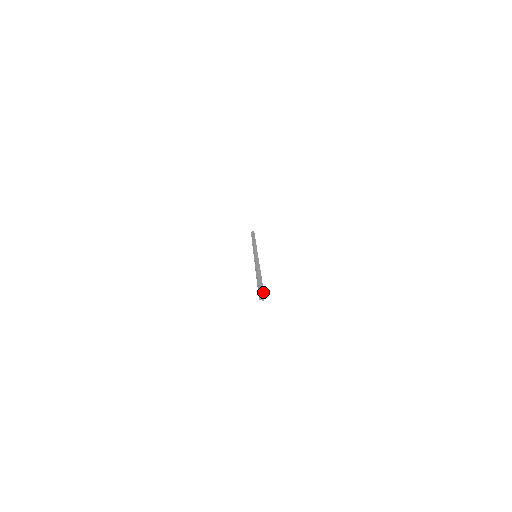
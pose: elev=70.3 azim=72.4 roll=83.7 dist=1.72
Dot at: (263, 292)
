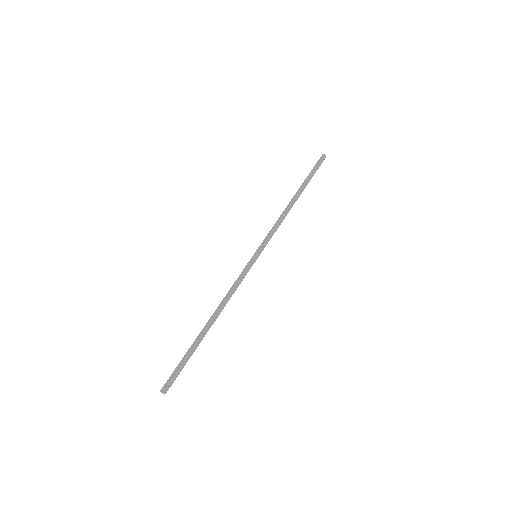
Dot at: (173, 381)
